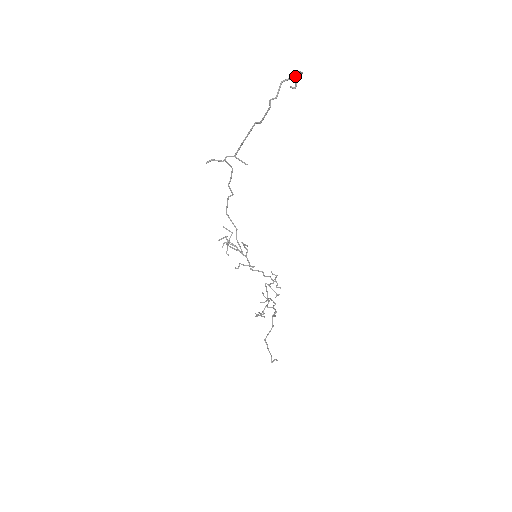
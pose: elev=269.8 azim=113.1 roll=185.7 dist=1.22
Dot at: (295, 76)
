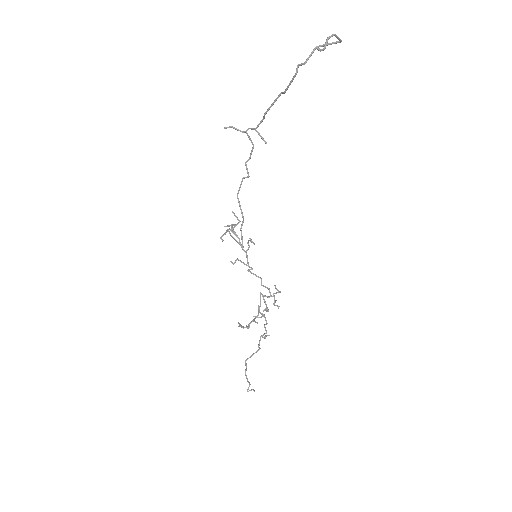
Dot at: (332, 43)
